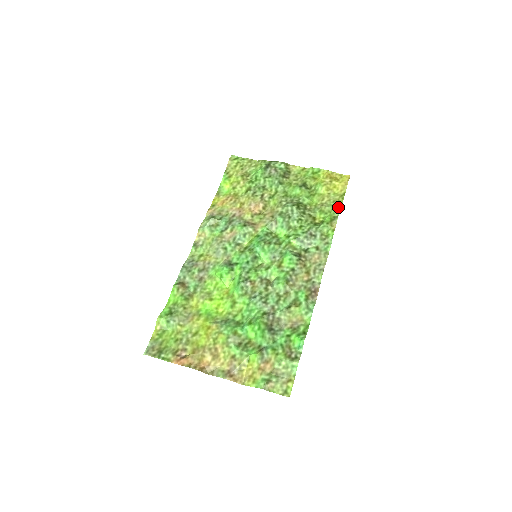
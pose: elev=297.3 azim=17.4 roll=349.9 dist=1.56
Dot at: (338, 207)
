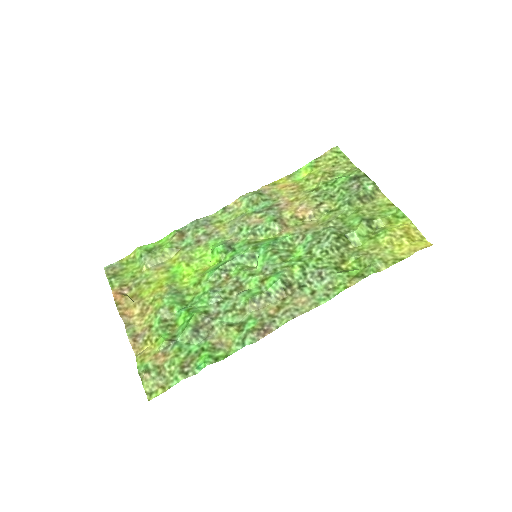
Dot at: (378, 268)
